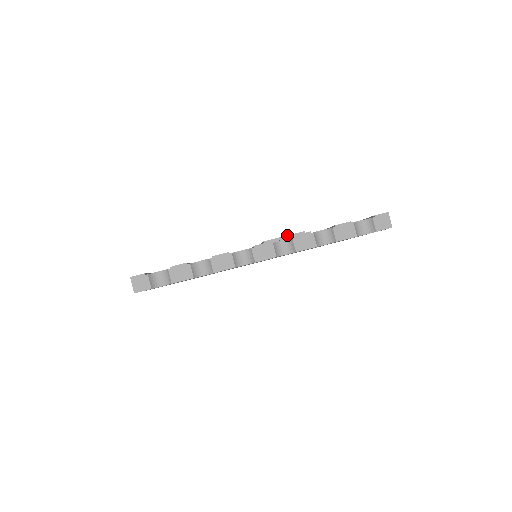
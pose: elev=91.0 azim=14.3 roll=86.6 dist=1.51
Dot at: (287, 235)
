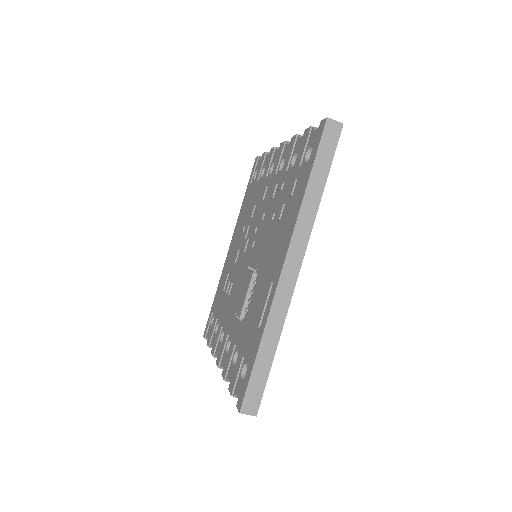
Dot at: occluded
